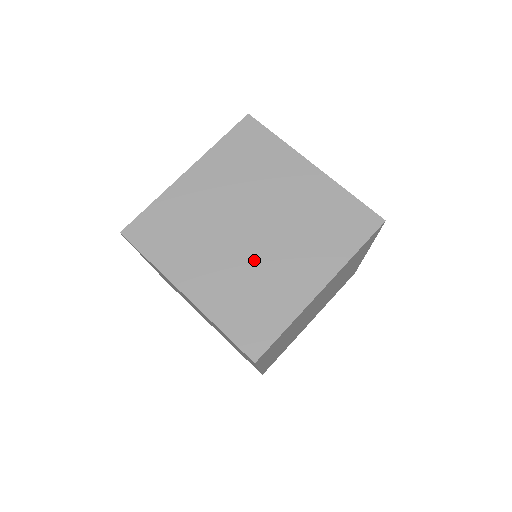
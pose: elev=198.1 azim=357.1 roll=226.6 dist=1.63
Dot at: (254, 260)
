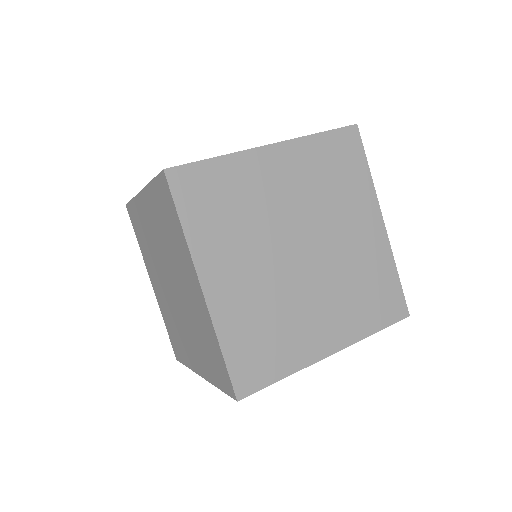
Dot at: (173, 310)
